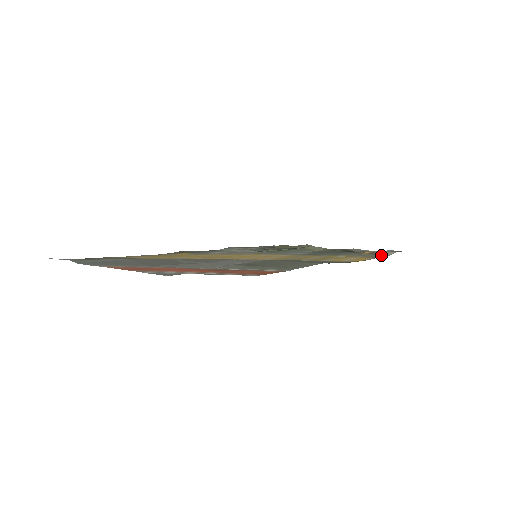
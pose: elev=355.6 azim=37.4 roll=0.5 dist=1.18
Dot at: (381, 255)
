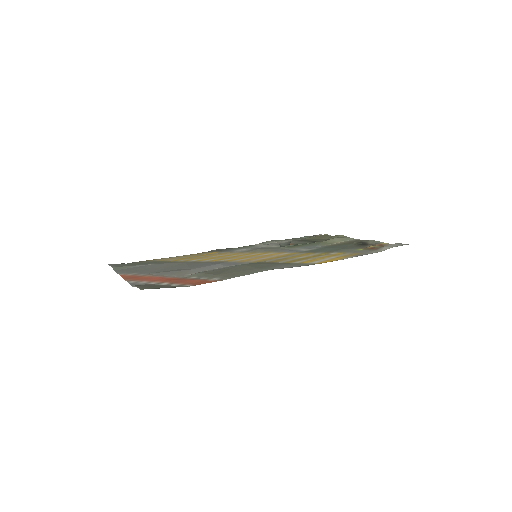
Dot at: (373, 251)
